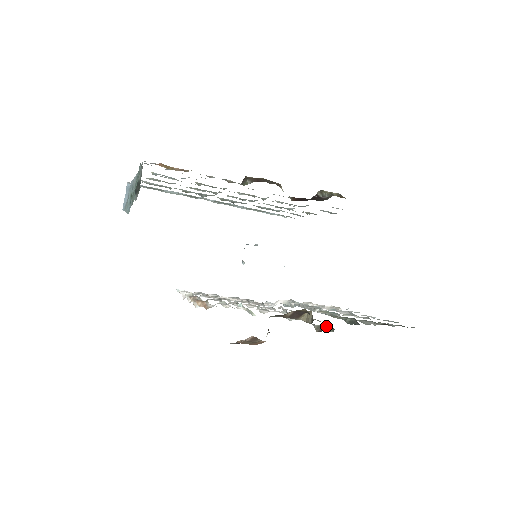
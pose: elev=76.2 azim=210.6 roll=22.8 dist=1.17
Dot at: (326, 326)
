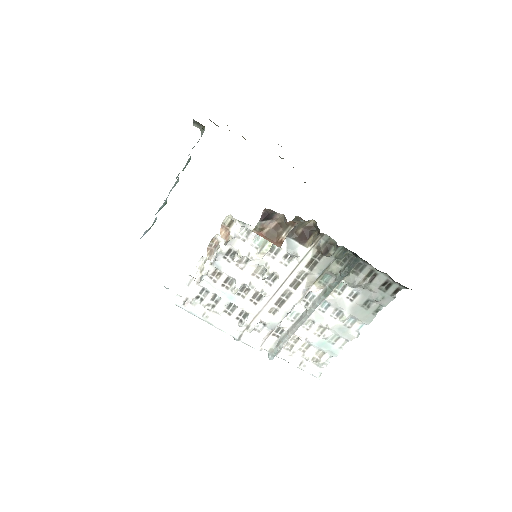
Dot at: (329, 245)
